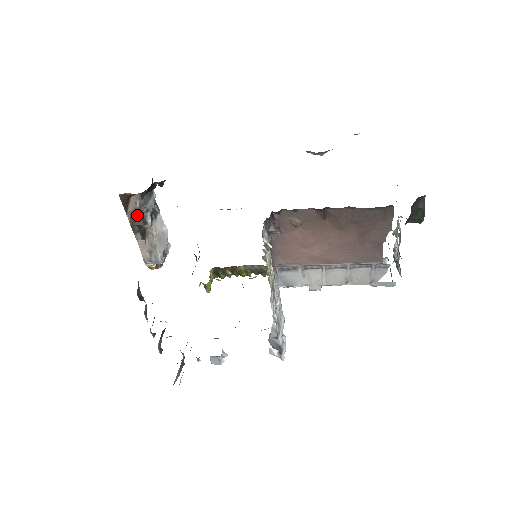
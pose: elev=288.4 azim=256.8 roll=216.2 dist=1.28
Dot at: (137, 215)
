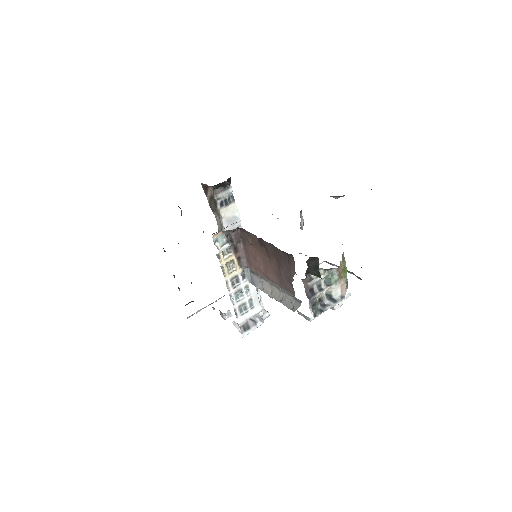
Dot at: (213, 200)
